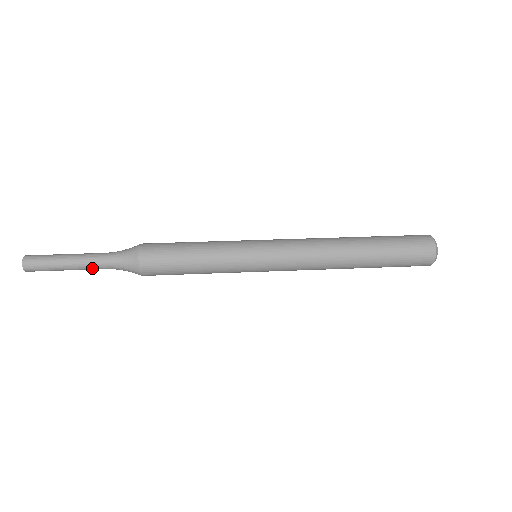
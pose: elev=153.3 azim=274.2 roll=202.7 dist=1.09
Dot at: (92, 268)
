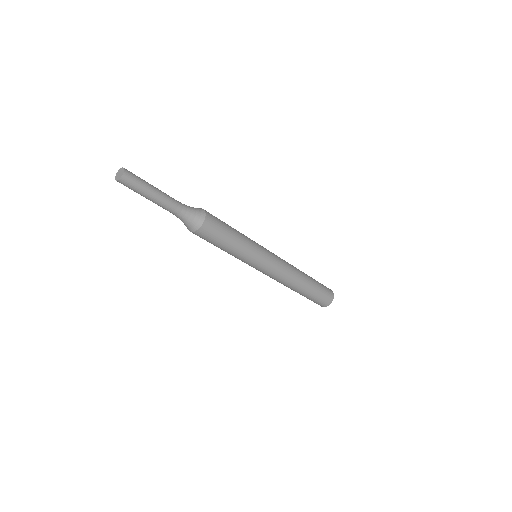
Dot at: (168, 205)
